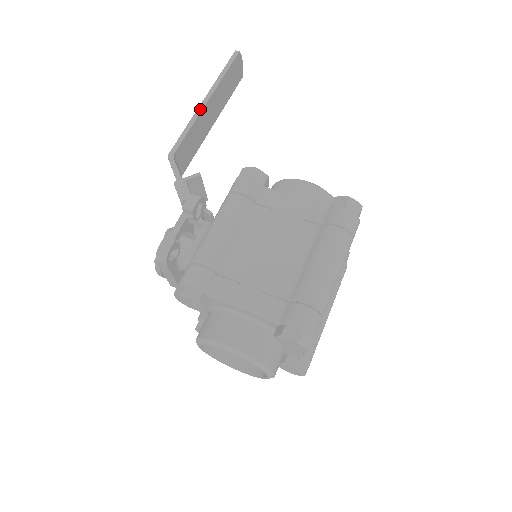
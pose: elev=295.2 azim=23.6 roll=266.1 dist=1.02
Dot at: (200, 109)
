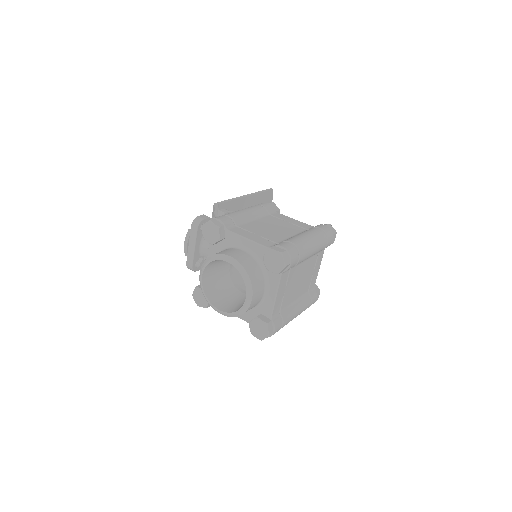
Dot at: (241, 197)
